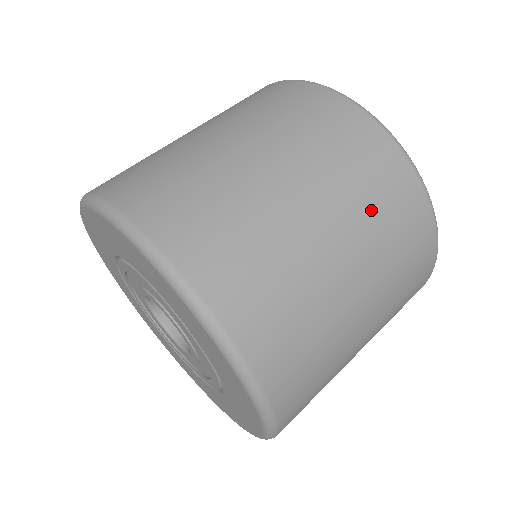
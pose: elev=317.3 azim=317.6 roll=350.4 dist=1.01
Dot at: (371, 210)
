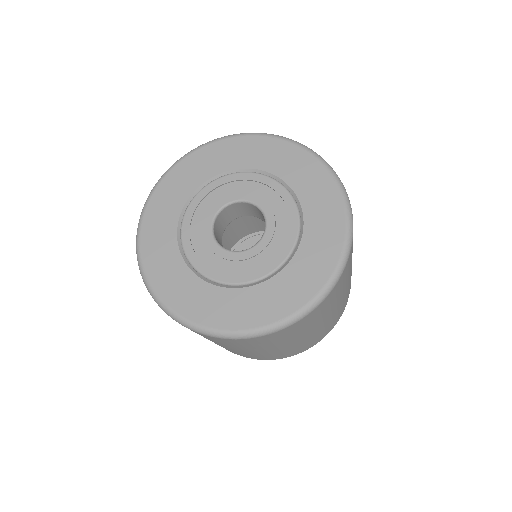
Dot at: occluded
